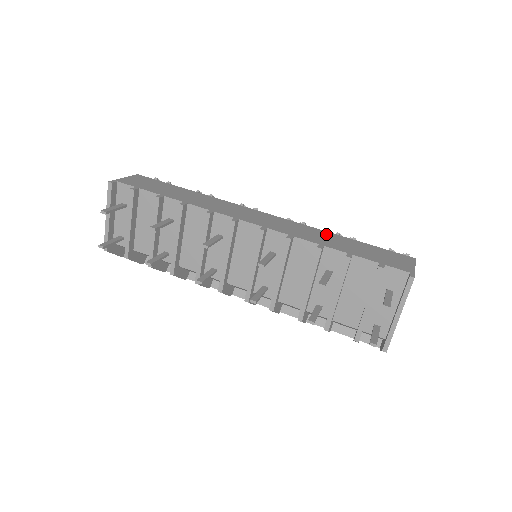
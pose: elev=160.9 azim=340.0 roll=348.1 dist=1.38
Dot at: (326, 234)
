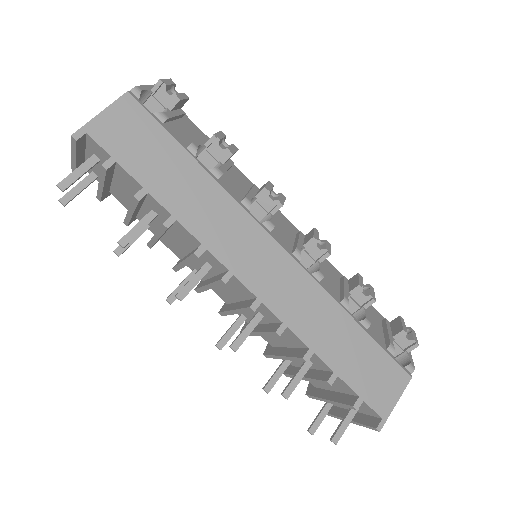
Dot at: (334, 314)
